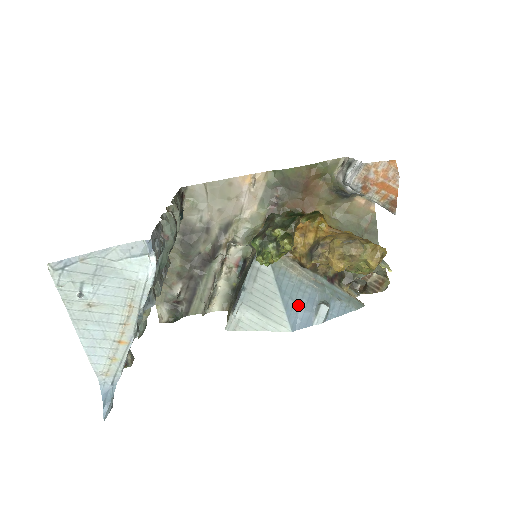
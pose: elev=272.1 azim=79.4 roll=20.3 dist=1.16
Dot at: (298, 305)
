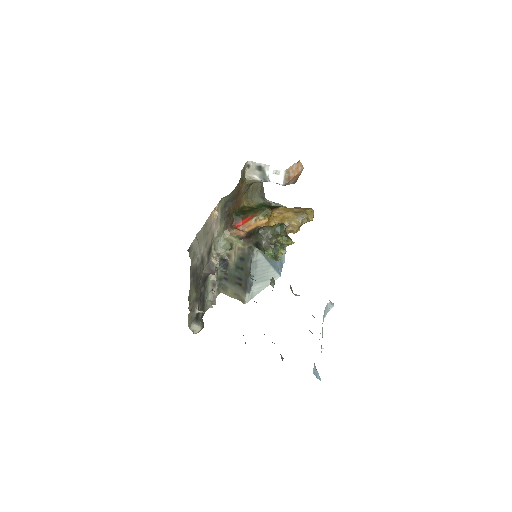
Dot at: (276, 261)
